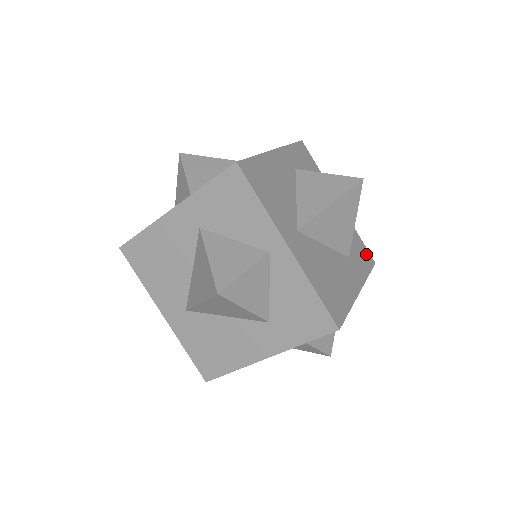
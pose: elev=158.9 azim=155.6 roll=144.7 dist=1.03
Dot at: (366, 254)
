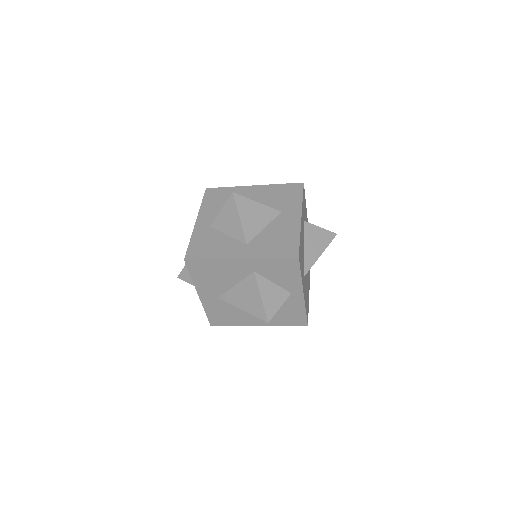
Dot at: occluded
